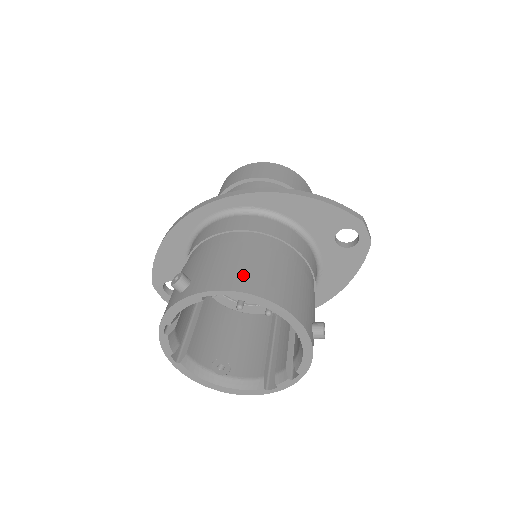
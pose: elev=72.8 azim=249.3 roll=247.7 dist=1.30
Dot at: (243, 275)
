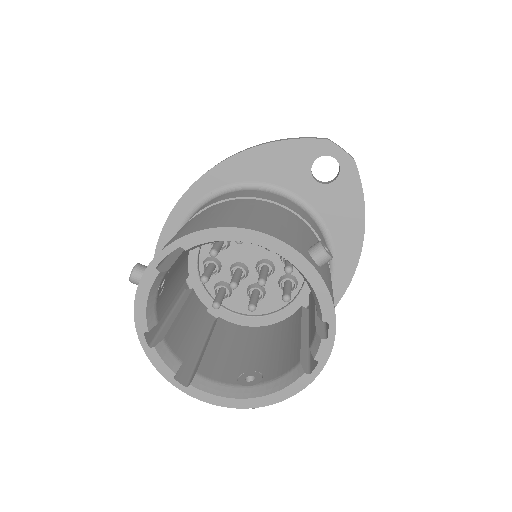
Dot at: (194, 225)
